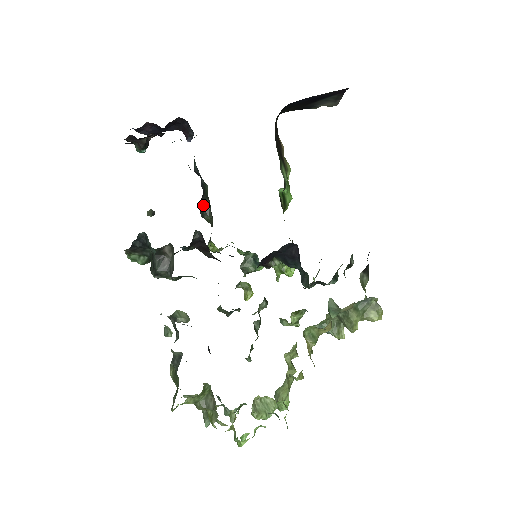
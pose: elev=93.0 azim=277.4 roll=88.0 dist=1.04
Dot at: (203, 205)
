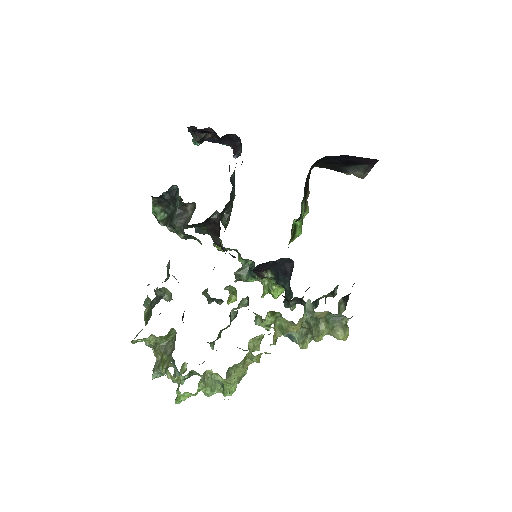
Dot at: (225, 210)
